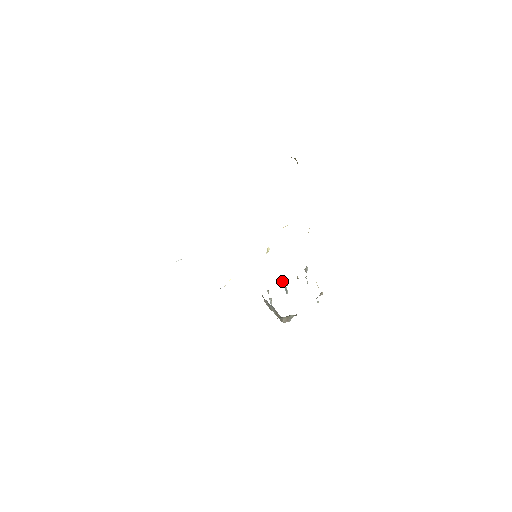
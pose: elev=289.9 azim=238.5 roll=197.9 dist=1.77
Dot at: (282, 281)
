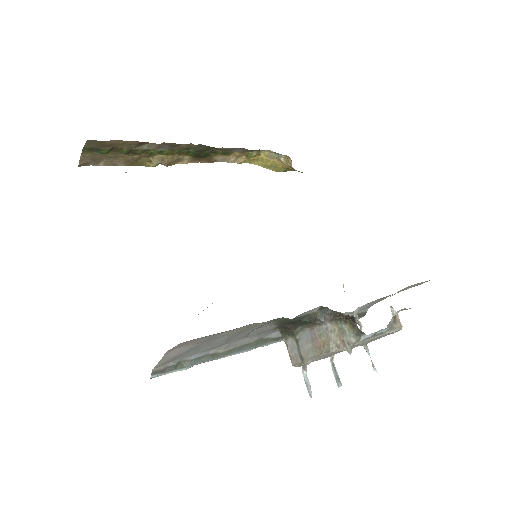
Dot at: occluded
